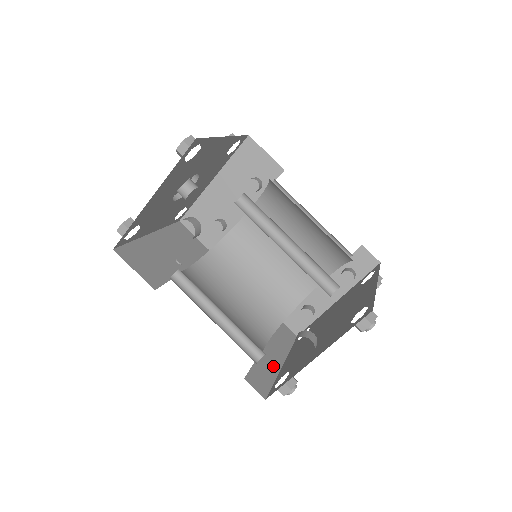
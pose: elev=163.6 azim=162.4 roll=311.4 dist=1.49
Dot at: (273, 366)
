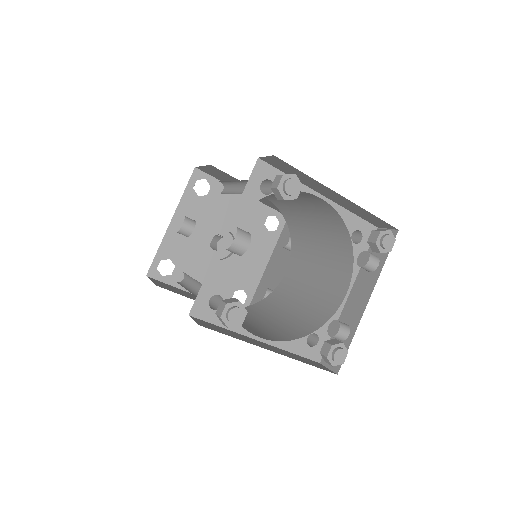
Dot at: (252, 342)
